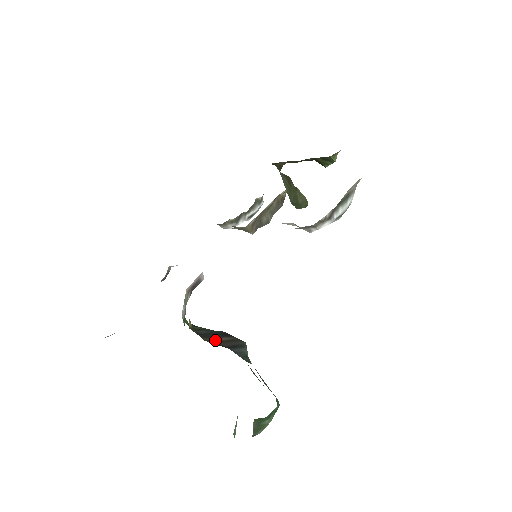
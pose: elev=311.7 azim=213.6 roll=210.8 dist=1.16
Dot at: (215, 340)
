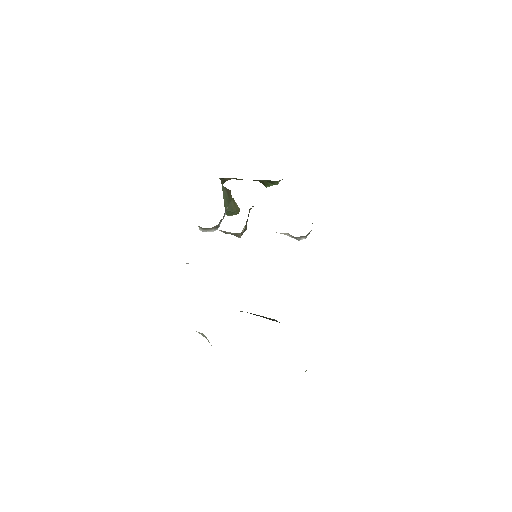
Dot at: (267, 318)
